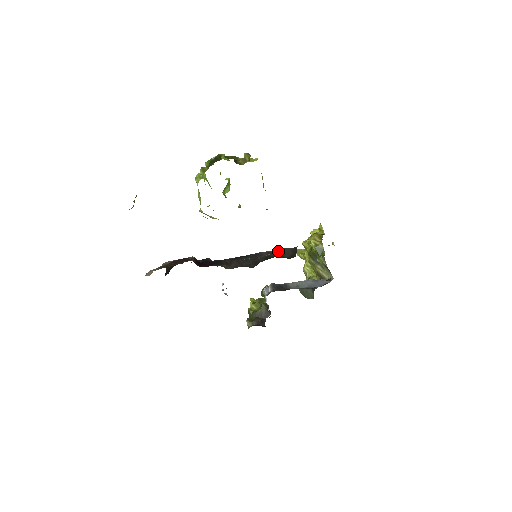
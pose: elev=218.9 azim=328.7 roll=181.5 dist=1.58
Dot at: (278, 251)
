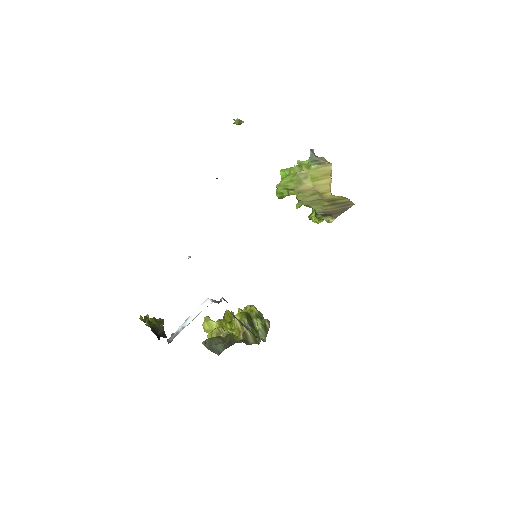
Dot at: occluded
